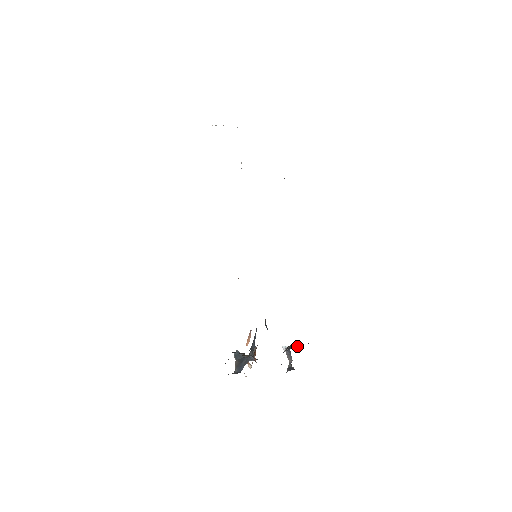
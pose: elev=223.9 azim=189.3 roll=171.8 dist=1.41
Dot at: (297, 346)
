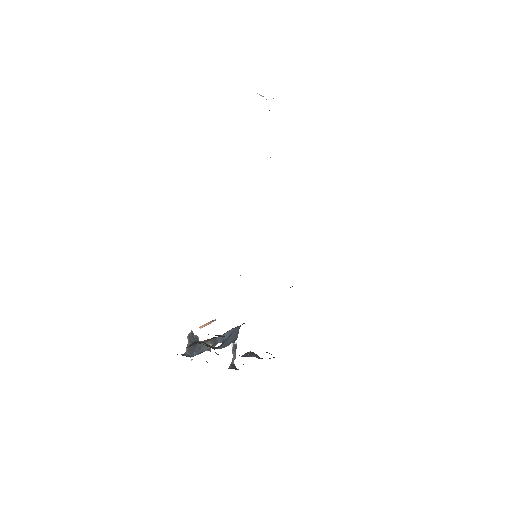
Dot at: (257, 355)
